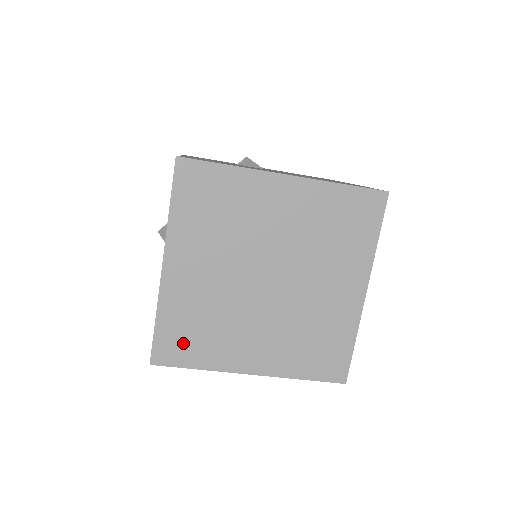
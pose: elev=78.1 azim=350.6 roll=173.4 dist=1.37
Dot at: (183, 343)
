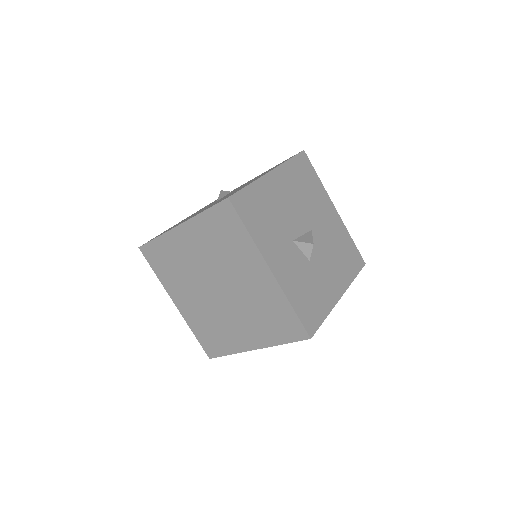
Dot at: (213, 342)
